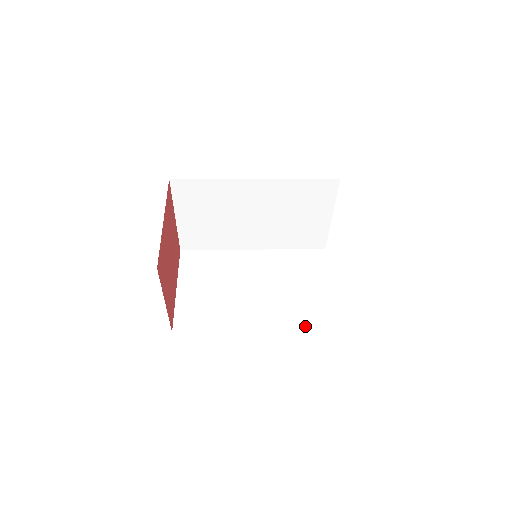
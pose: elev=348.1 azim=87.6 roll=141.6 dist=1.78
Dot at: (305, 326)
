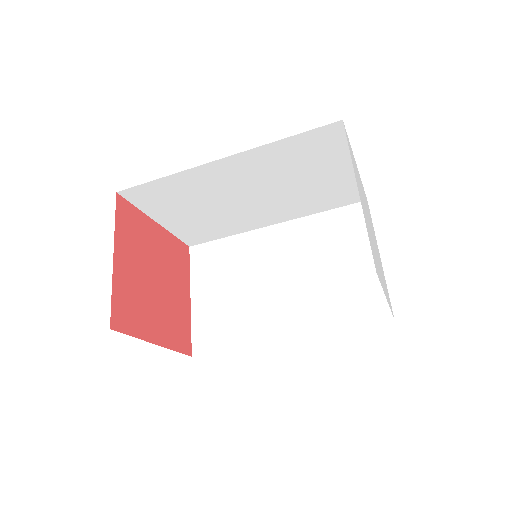
Dot at: occluded
